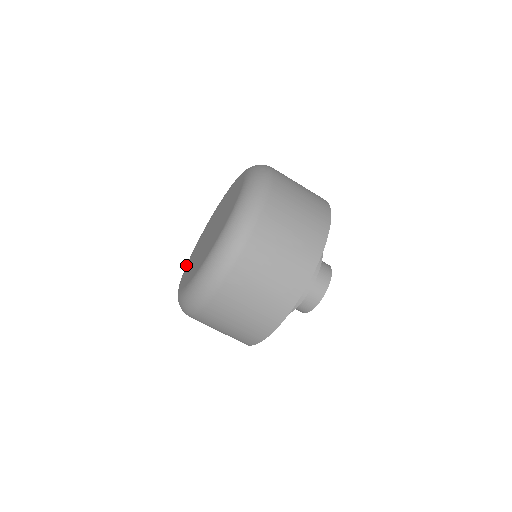
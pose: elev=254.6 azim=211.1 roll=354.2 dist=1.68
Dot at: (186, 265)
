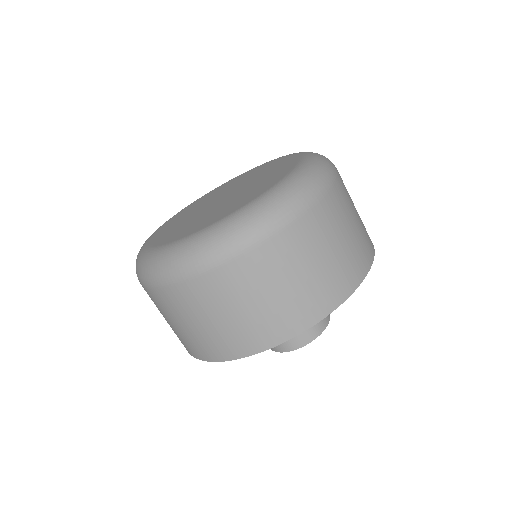
Dot at: (159, 227)
